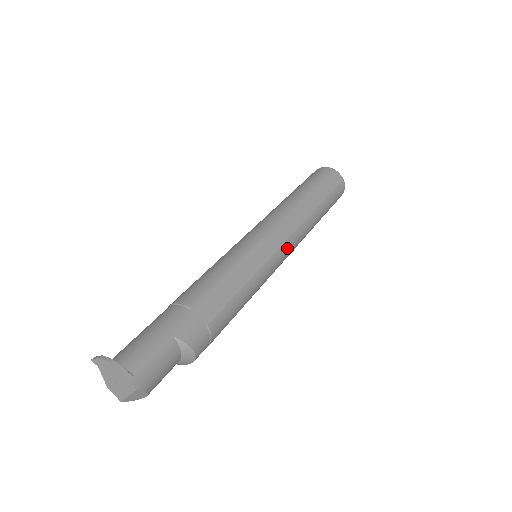
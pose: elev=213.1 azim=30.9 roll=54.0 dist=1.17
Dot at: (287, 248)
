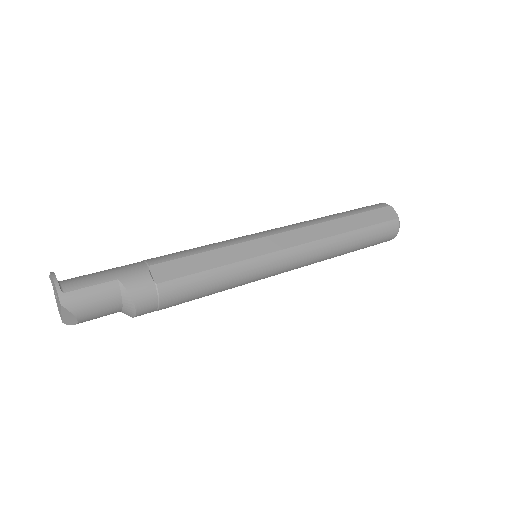
Dot at: (288, 256)
